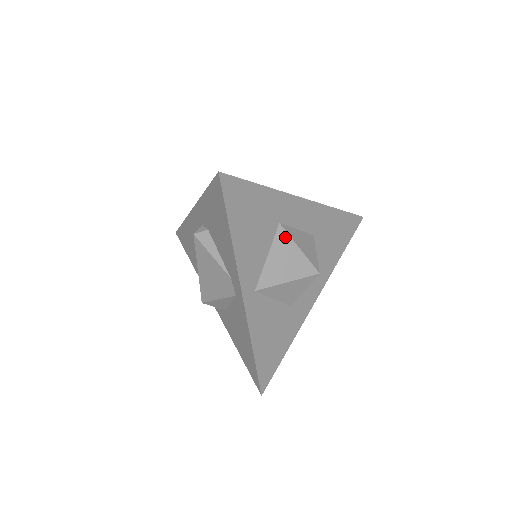
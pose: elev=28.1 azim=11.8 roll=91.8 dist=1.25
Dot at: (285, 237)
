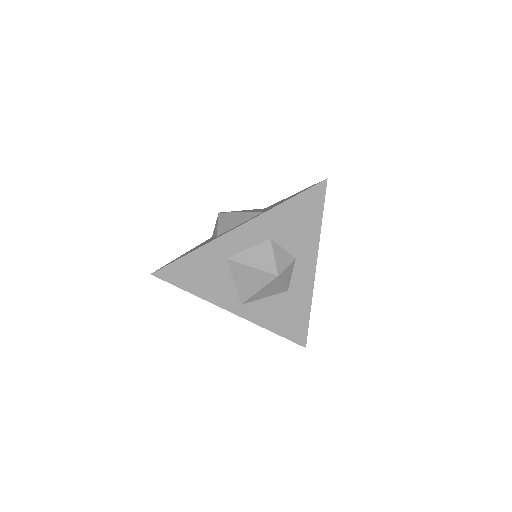
Dot at: (236, 265)
